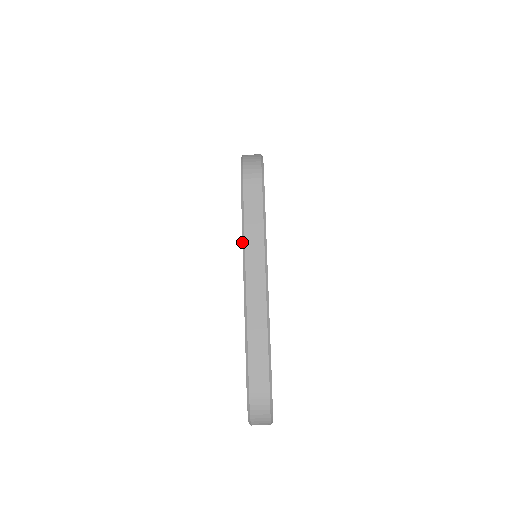
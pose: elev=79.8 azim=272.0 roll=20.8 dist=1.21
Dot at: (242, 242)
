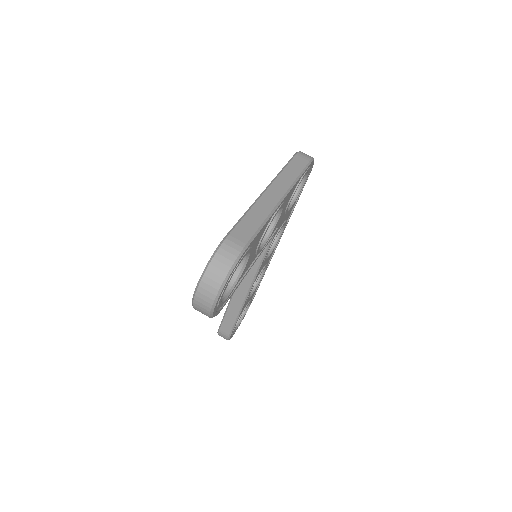
Dot at: occluded
